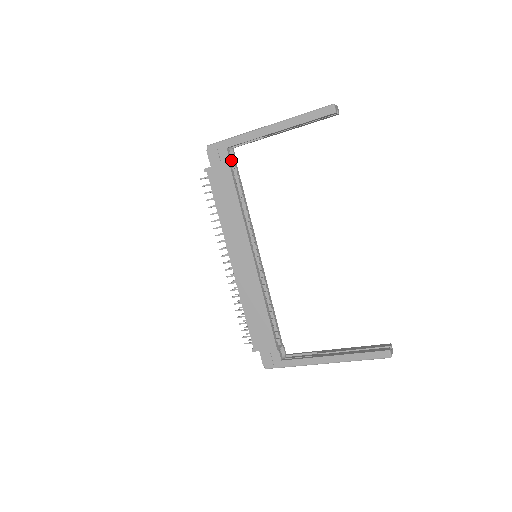
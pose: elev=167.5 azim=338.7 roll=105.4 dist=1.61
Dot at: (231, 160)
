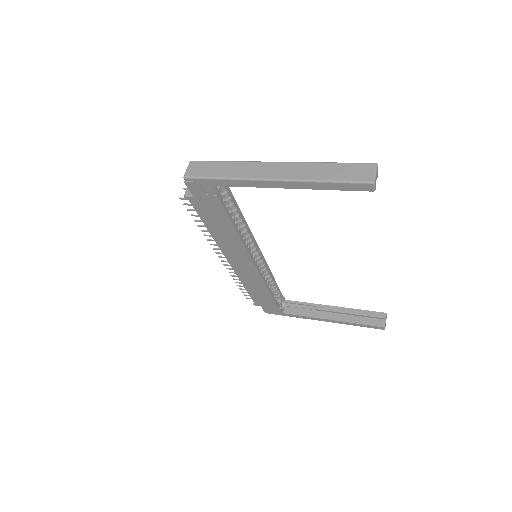
Dot at: (220, 188)
